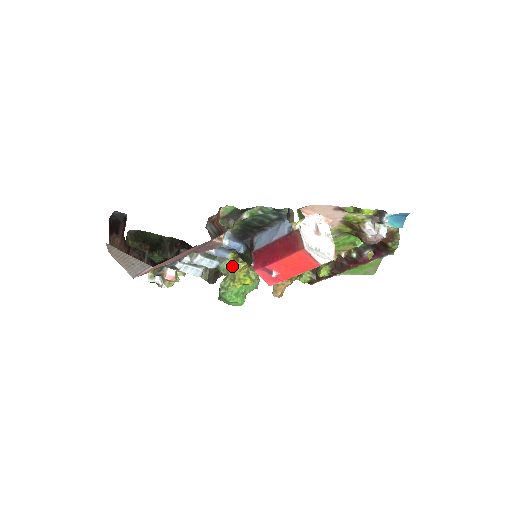
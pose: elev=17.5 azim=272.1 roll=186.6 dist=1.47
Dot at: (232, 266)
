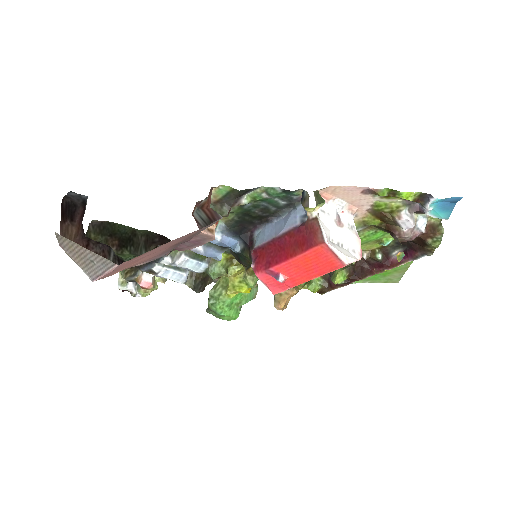
Dot at: (224, 270)
